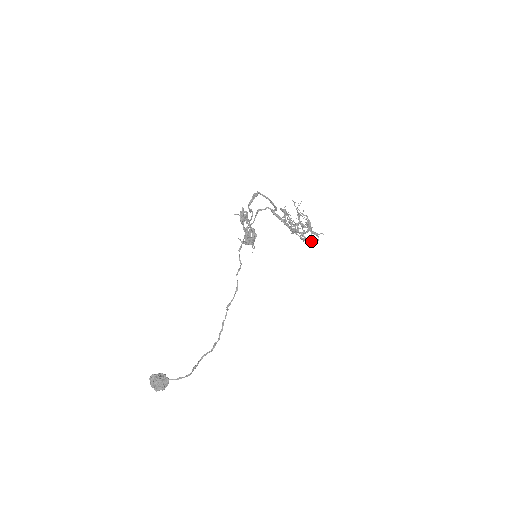
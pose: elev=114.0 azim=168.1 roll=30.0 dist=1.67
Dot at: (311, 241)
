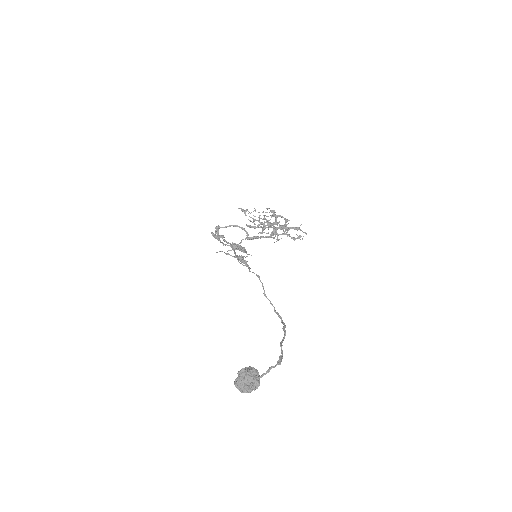
Dot at: (300, 236)
